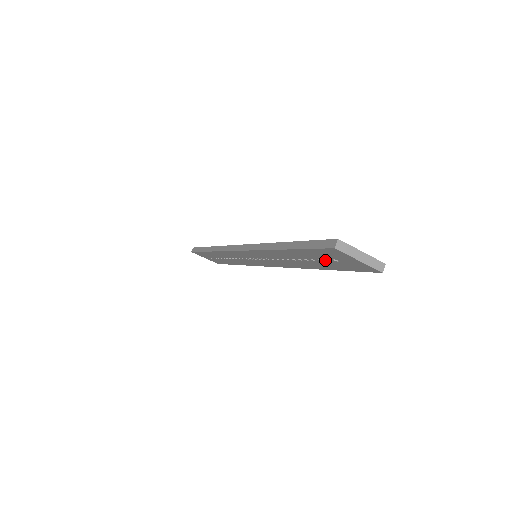
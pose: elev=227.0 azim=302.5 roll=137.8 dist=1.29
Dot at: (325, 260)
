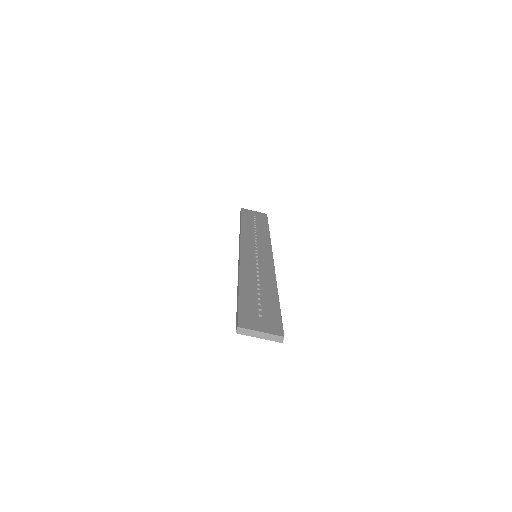
Dot at: occluded
